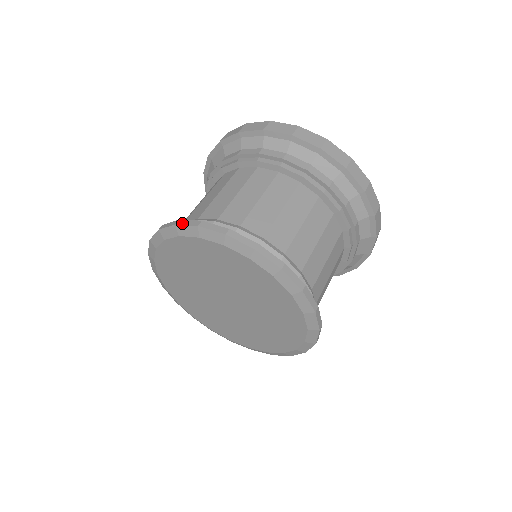
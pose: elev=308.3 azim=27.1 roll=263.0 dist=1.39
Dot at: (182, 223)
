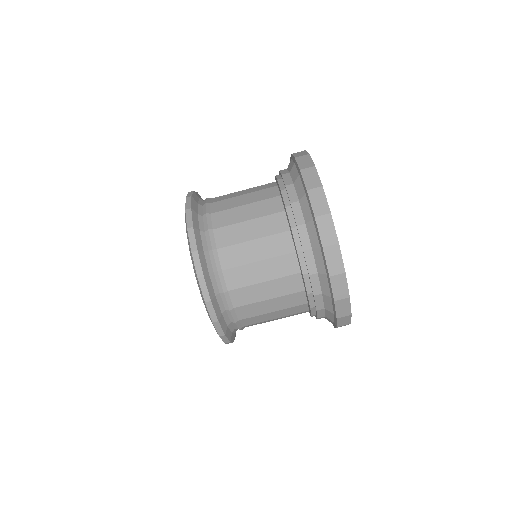
Dot at: (201, 284)
